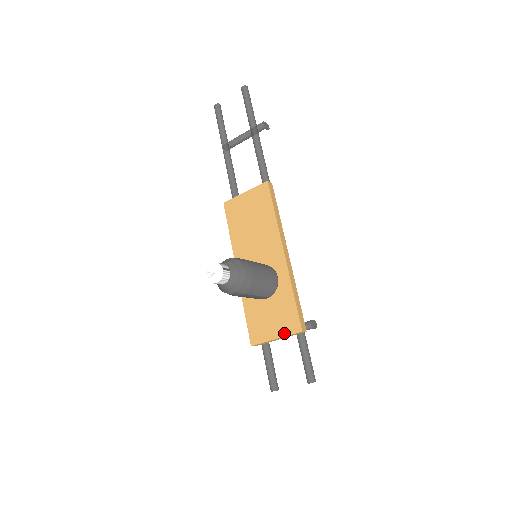
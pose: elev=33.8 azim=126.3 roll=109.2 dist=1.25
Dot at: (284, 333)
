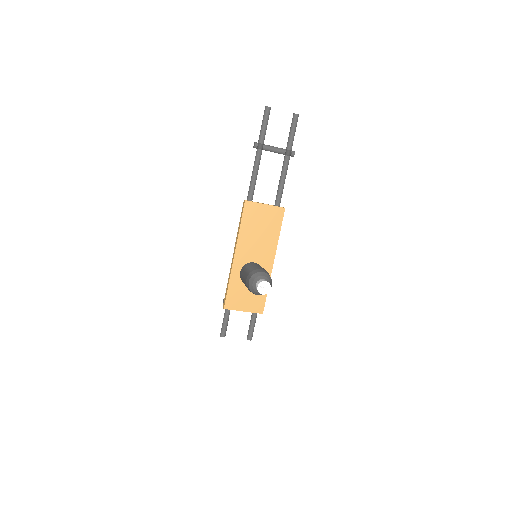
Dot at: (251, 310)
